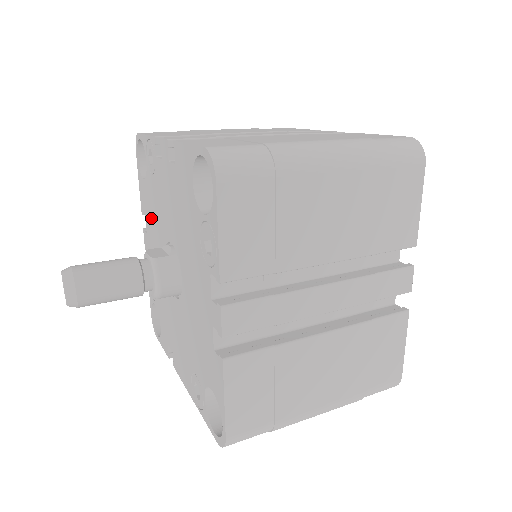
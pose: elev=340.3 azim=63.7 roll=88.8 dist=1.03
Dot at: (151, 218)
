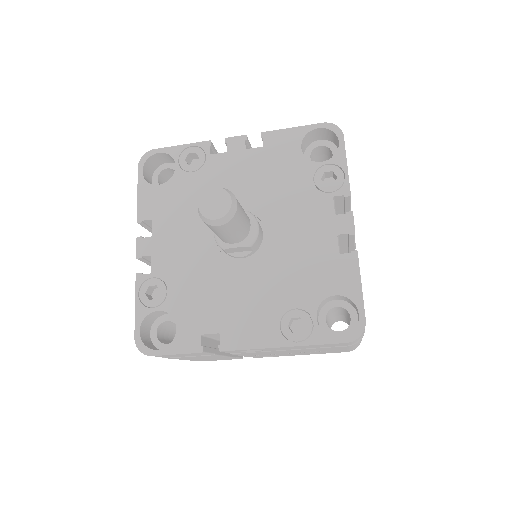
Dot at: (176, 213)
